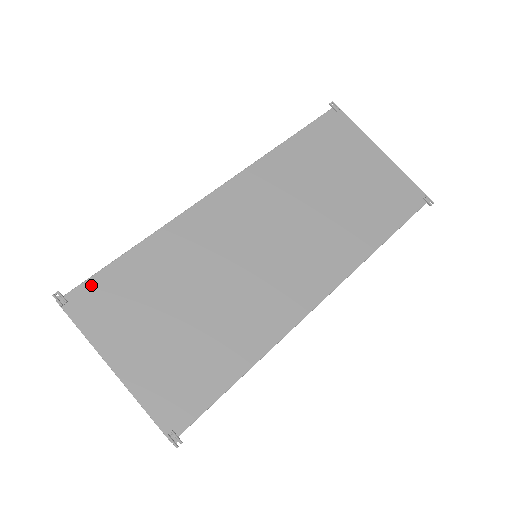
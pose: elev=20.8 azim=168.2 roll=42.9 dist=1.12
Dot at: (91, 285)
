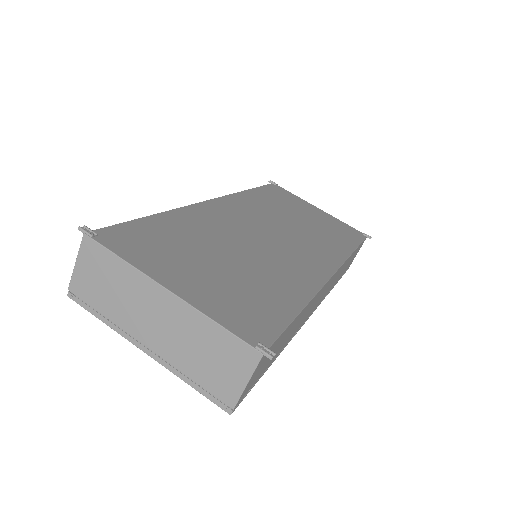
Dot at: (119, 229)
